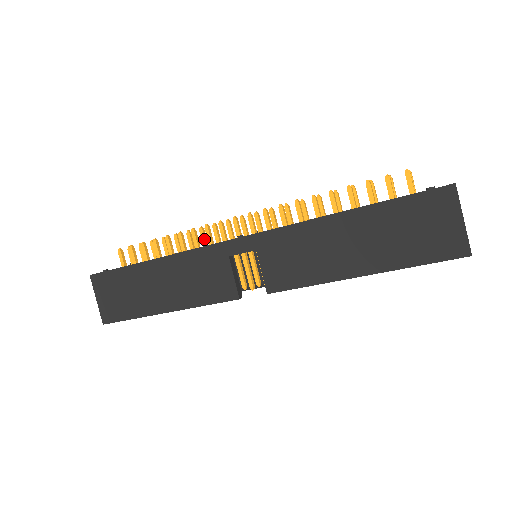
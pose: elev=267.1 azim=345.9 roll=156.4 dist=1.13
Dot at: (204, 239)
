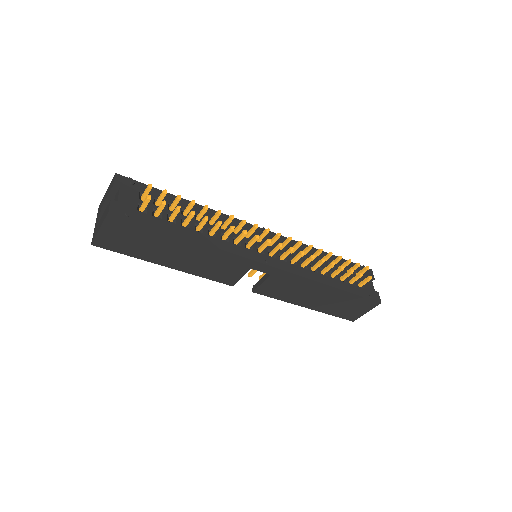
Dot at: occluded
